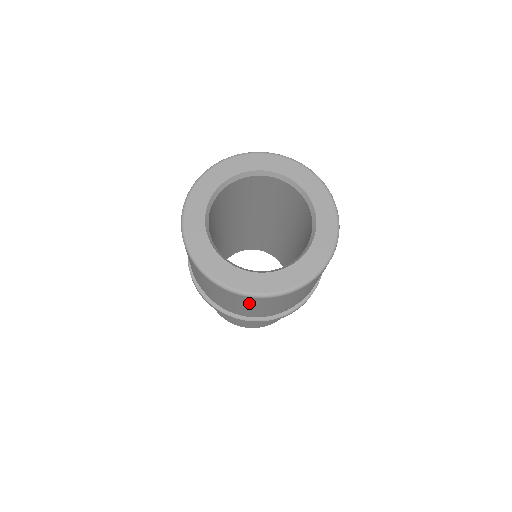
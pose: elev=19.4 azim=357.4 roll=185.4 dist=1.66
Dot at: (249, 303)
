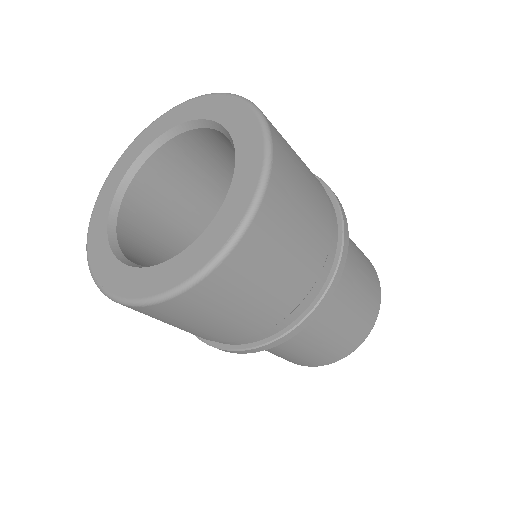
Dot at: (187, 316)
